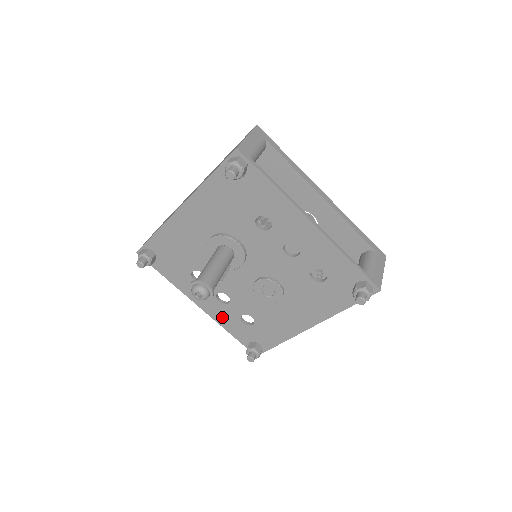
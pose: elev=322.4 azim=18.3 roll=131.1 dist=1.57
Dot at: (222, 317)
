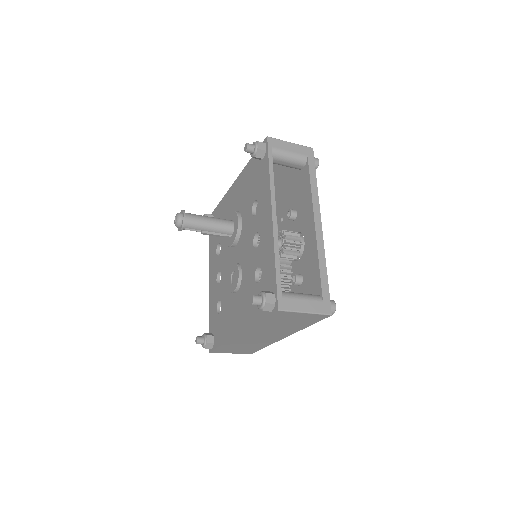
Dot at: (212, 297)
